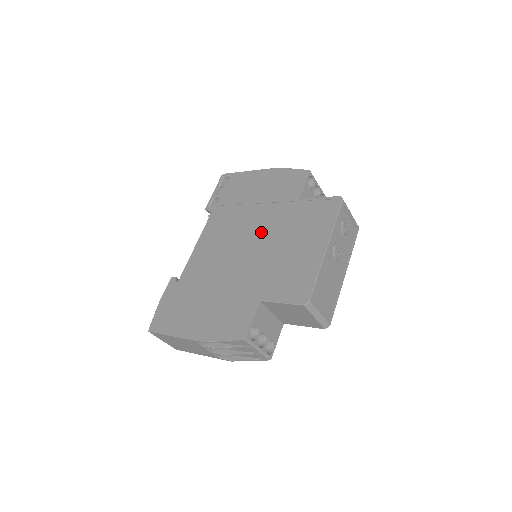
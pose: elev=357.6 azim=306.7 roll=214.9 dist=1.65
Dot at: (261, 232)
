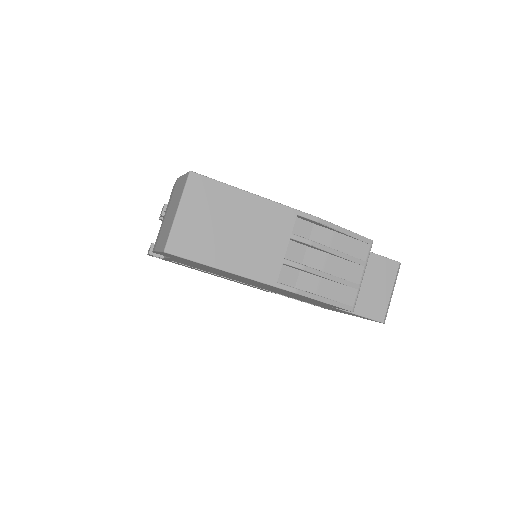
Dot at: occluded
